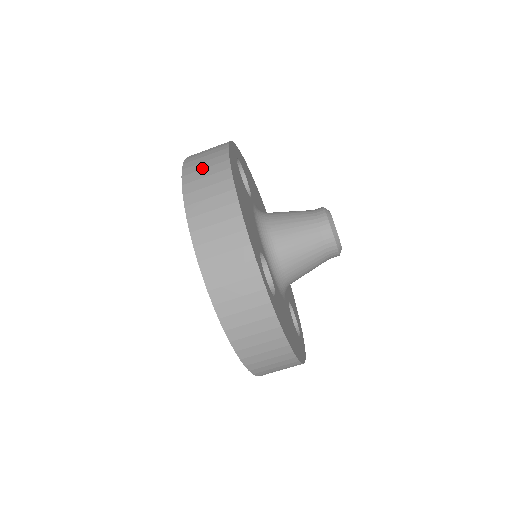
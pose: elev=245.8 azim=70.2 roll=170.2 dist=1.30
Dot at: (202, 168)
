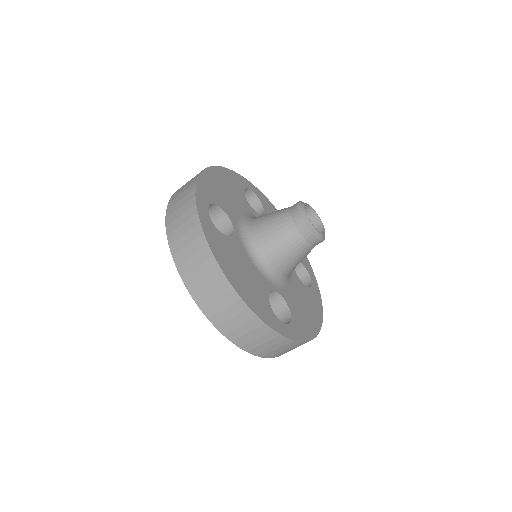
Dot at: (194, 267)
